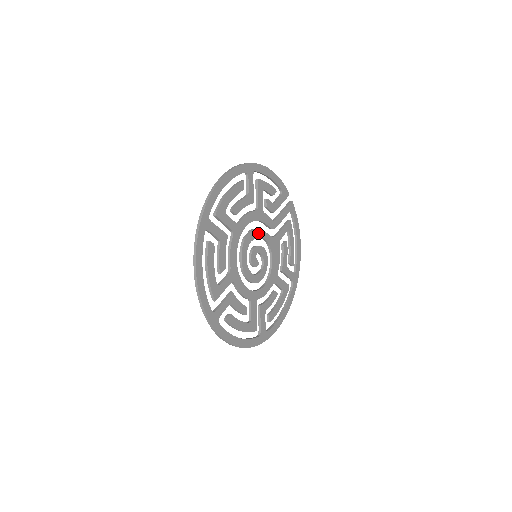
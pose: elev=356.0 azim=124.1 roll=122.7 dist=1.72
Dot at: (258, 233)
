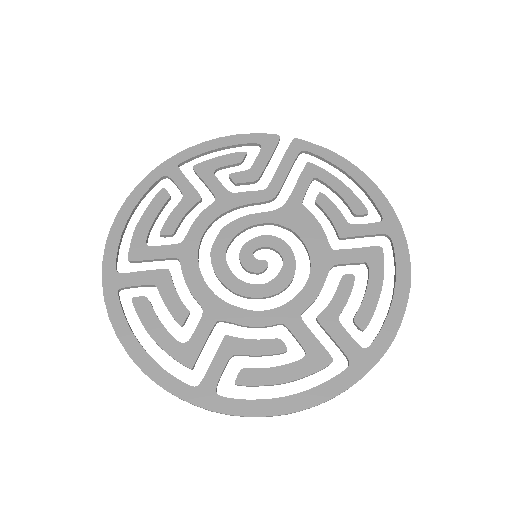
Dot at: (238, 226)
